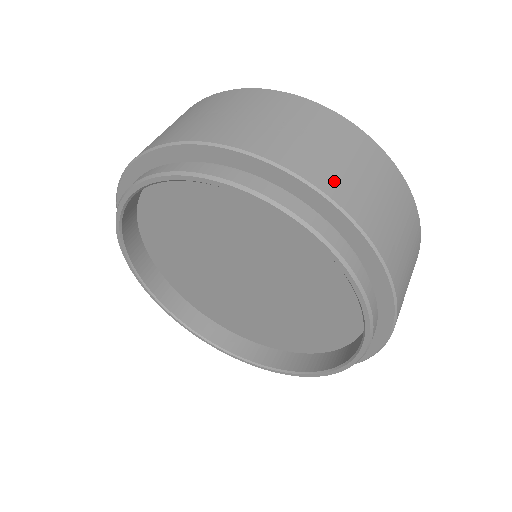
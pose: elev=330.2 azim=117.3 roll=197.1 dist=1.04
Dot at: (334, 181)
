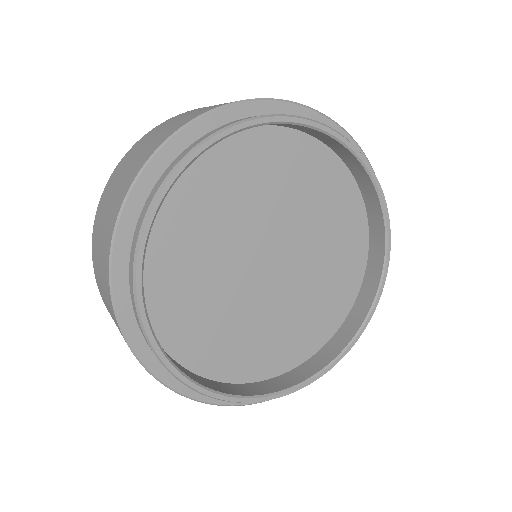
Dot at: occluded
